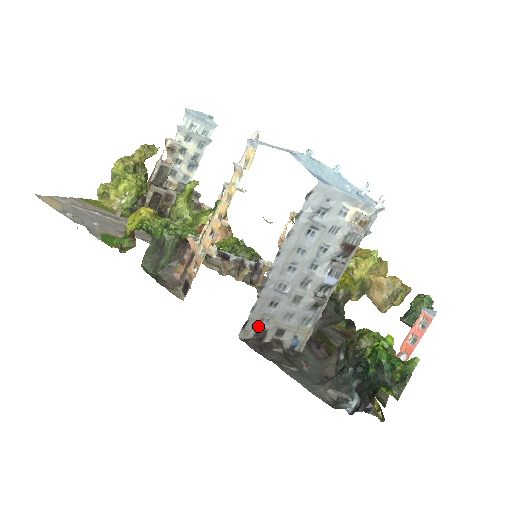
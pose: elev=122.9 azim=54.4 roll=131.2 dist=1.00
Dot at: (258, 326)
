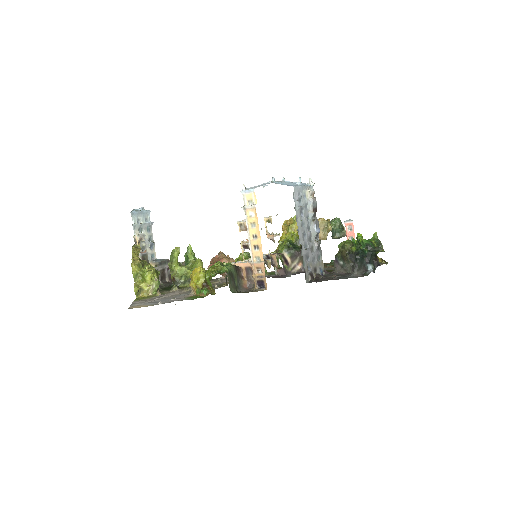
Dot at: (309, 272)
